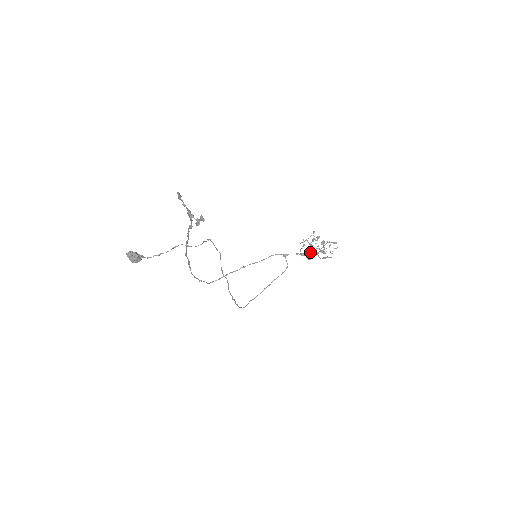
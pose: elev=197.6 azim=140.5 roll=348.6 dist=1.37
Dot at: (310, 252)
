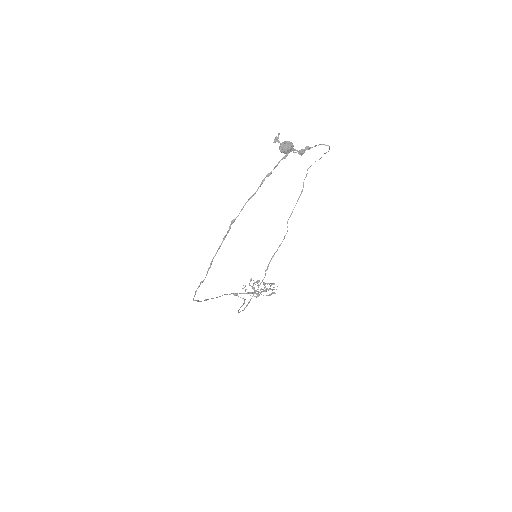
Dot at: occluded
